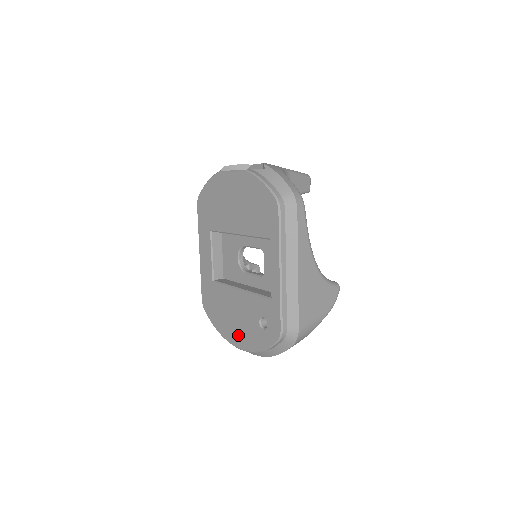
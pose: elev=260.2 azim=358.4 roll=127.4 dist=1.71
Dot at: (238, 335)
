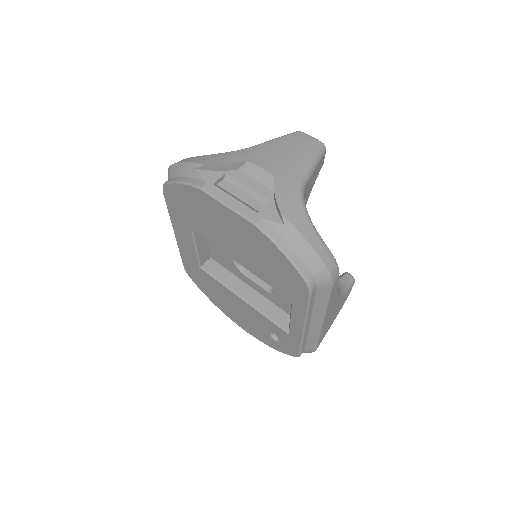
Dot at: (240, 321)
